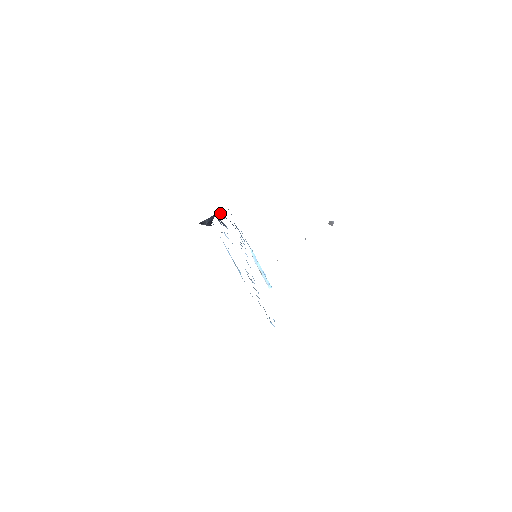
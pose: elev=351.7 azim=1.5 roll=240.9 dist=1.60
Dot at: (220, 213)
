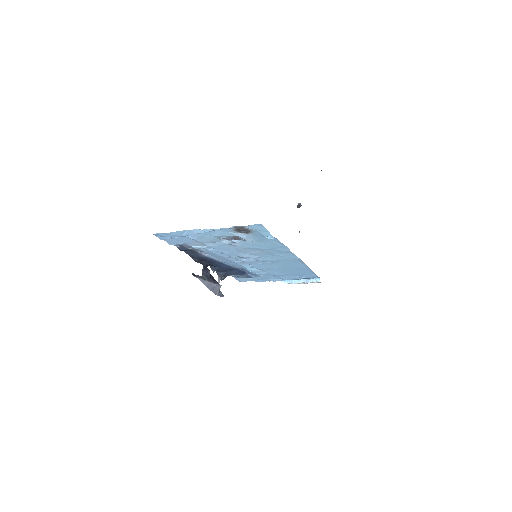
Dot at: (213, 270)
